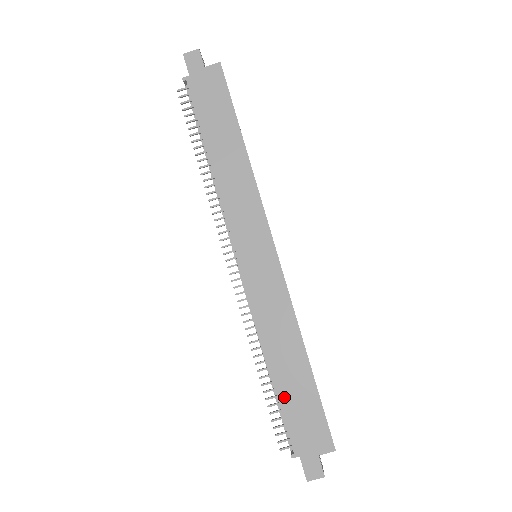
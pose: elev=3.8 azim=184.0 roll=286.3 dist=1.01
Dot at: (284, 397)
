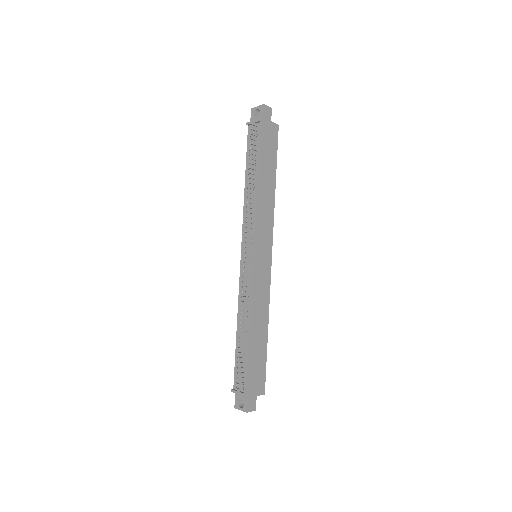
Dot at: (251, 354)
